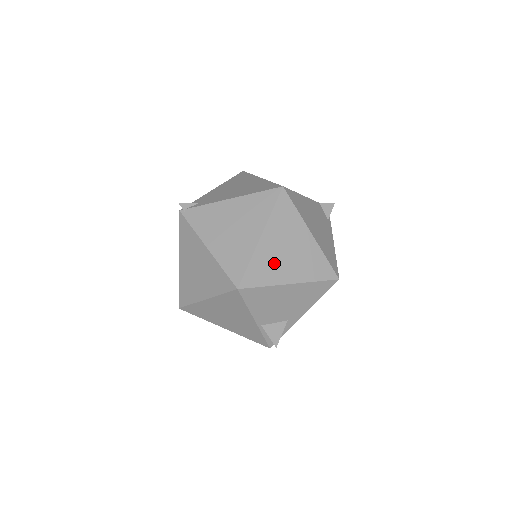
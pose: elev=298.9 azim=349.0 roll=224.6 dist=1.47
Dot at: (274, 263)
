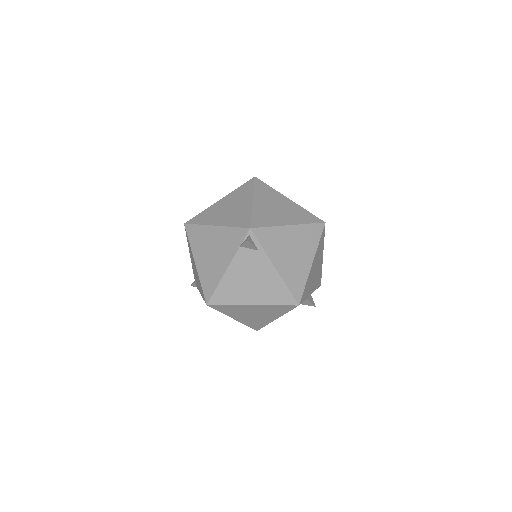
Dot at: (256, 320)
